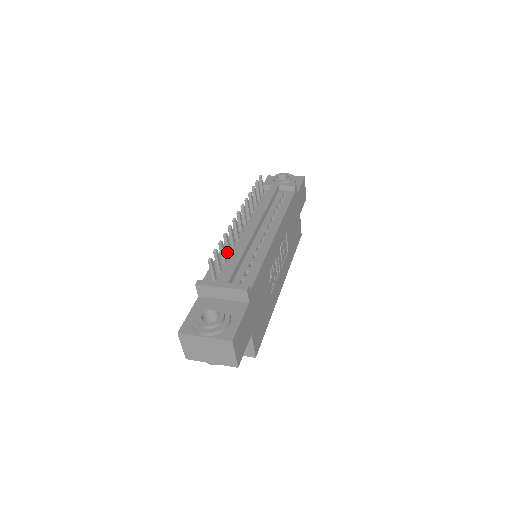
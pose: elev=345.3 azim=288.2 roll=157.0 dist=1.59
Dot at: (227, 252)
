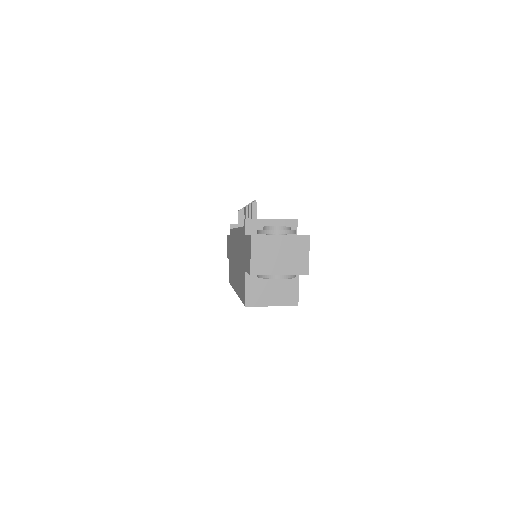
Dot at: occluded
